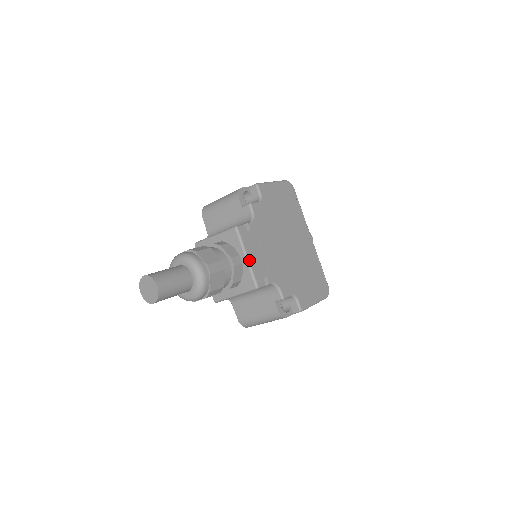
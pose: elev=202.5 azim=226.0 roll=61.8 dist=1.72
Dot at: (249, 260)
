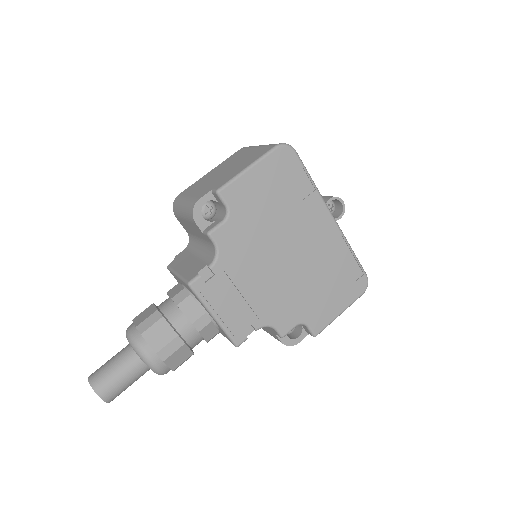
Dot at: (218, 319)
